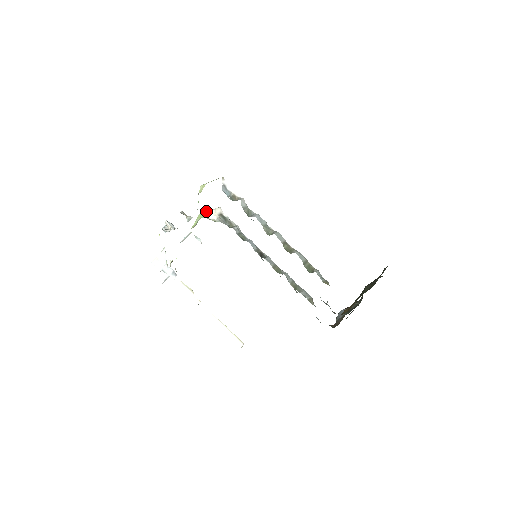
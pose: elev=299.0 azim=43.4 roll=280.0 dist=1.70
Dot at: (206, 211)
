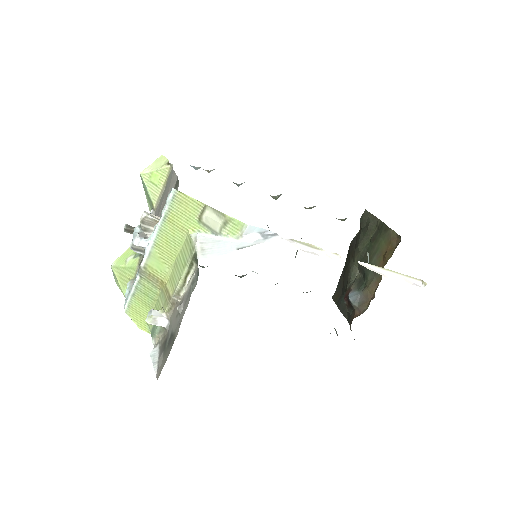
Dot at: occluded
